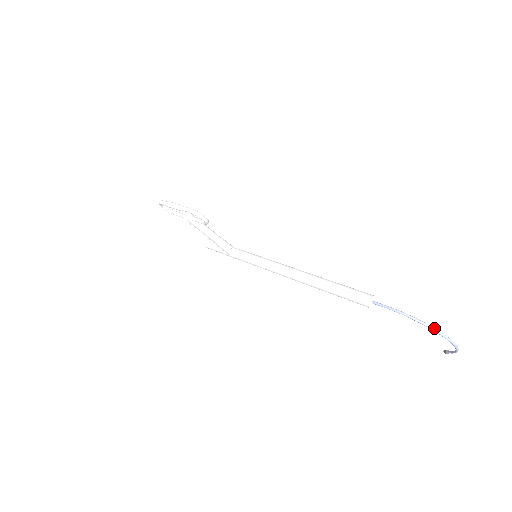
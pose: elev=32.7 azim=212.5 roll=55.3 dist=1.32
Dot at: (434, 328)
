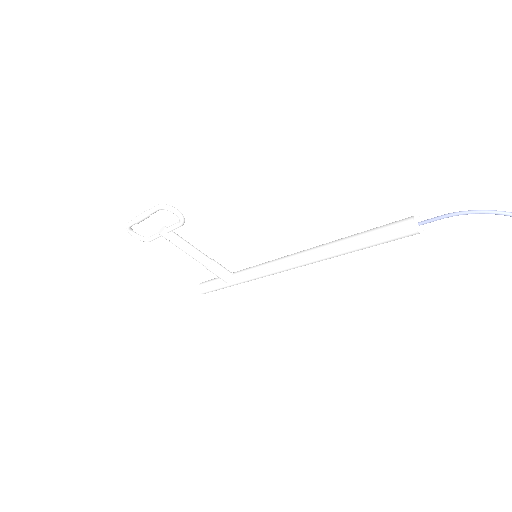
Dot at: out of frame
